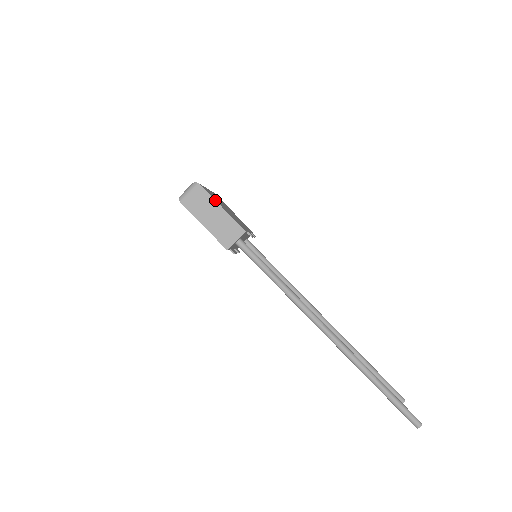
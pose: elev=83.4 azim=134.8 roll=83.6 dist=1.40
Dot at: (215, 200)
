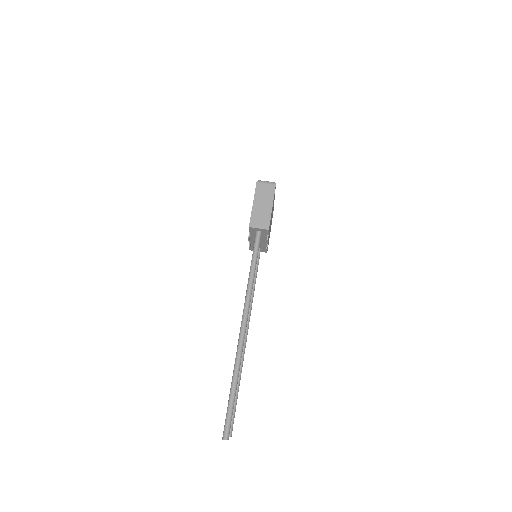
Dot at: (273, 200)
